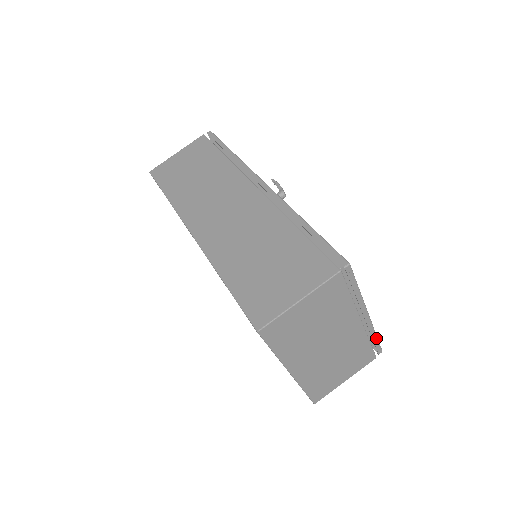
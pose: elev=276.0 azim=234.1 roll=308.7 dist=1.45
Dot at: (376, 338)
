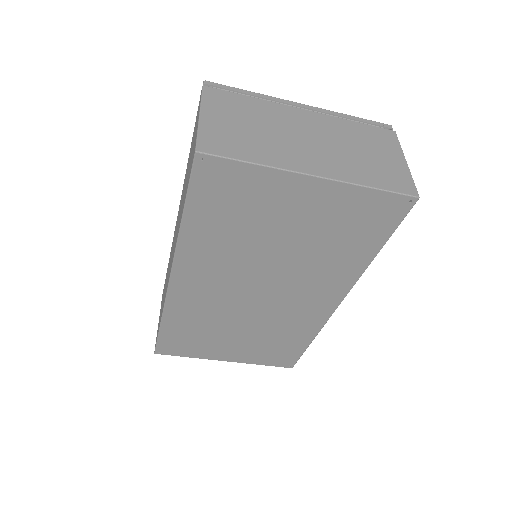
Dot at: (356, 118)
